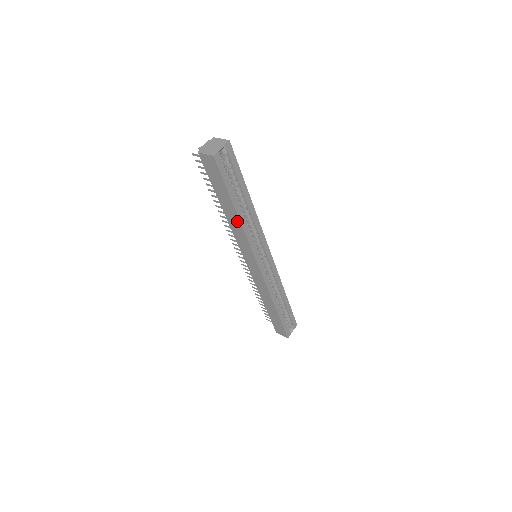
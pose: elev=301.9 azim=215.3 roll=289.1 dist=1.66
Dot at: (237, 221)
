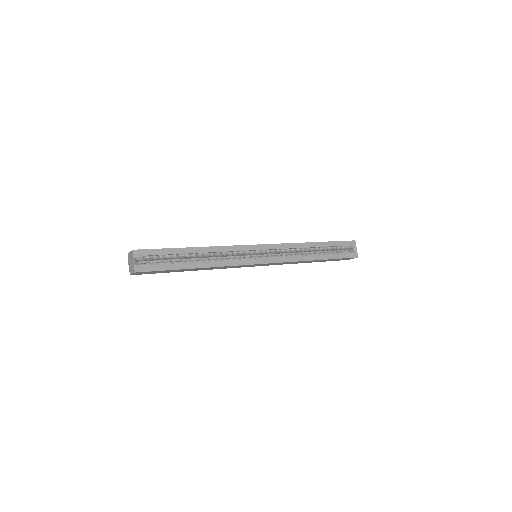
Dot at: (207, 268)
